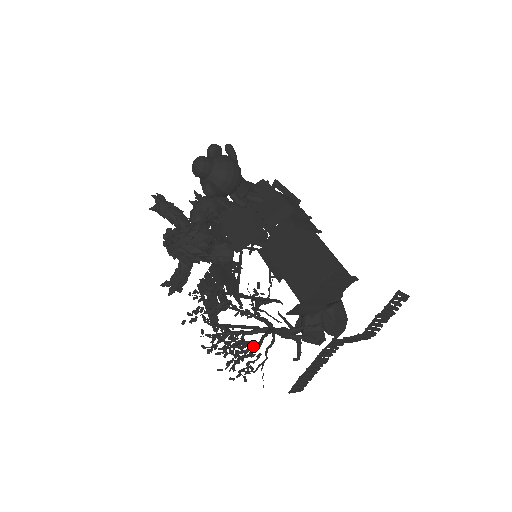
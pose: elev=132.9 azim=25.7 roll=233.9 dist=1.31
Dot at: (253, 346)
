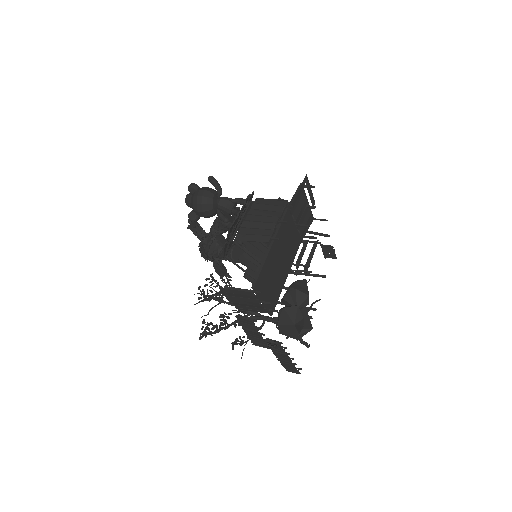
Dot at: (222, 327)
